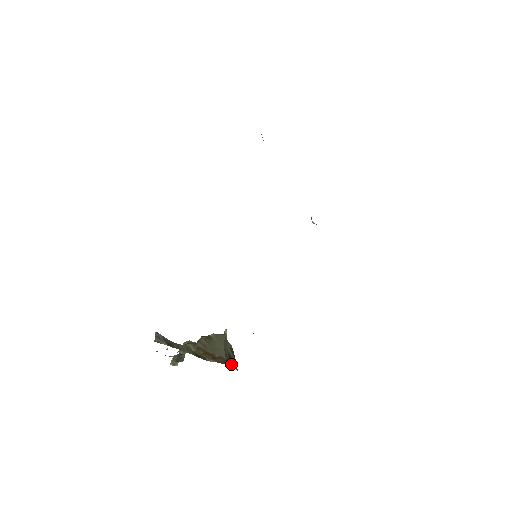
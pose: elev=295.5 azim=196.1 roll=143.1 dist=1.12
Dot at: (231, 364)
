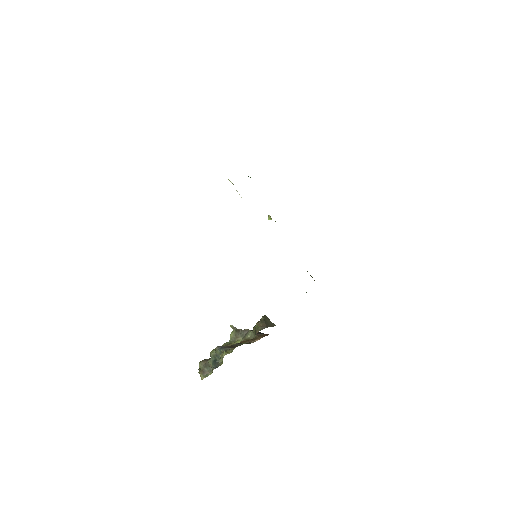
Dot at: occluded
